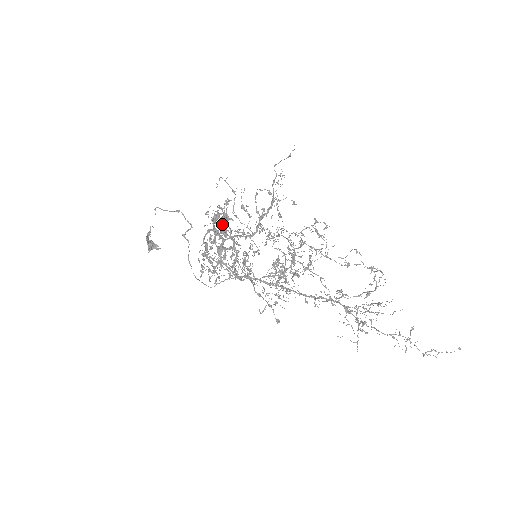
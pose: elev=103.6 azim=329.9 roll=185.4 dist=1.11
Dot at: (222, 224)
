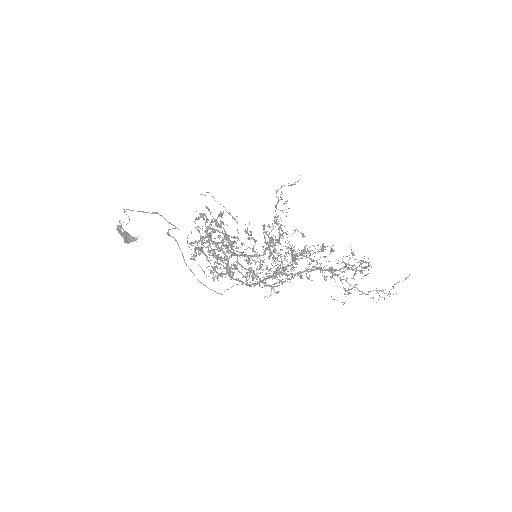
Dot at: (221, 241)
